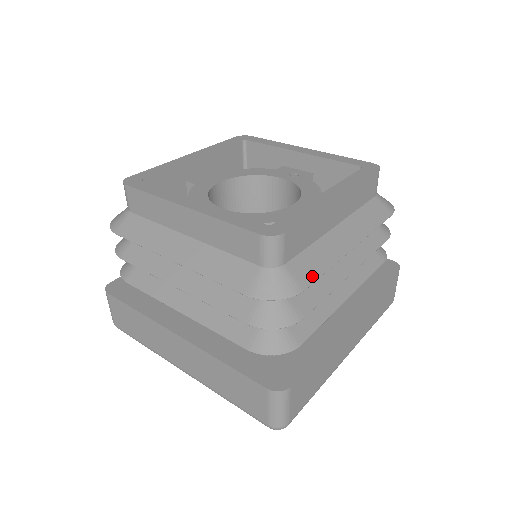
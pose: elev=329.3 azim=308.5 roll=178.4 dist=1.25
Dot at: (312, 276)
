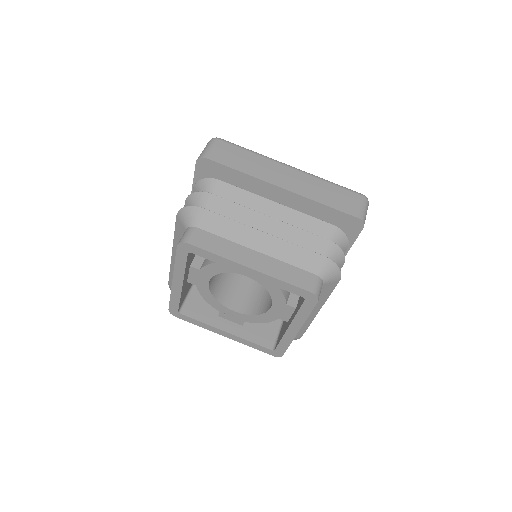
Dot at: (303, 332)
